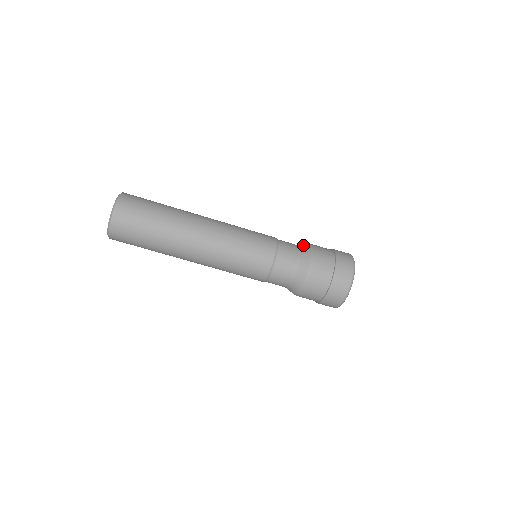
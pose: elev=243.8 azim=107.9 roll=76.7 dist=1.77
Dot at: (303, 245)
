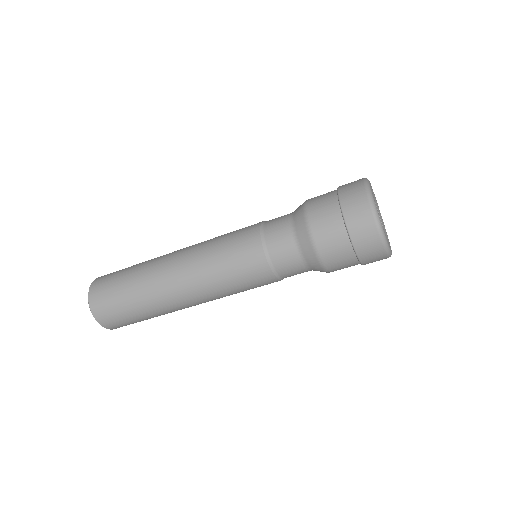
Dot at: (296, 223)
